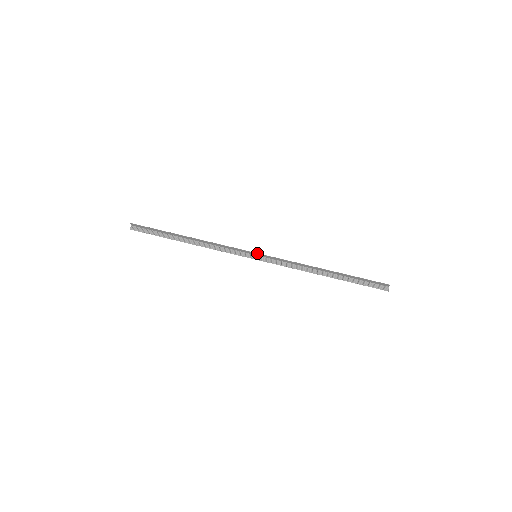
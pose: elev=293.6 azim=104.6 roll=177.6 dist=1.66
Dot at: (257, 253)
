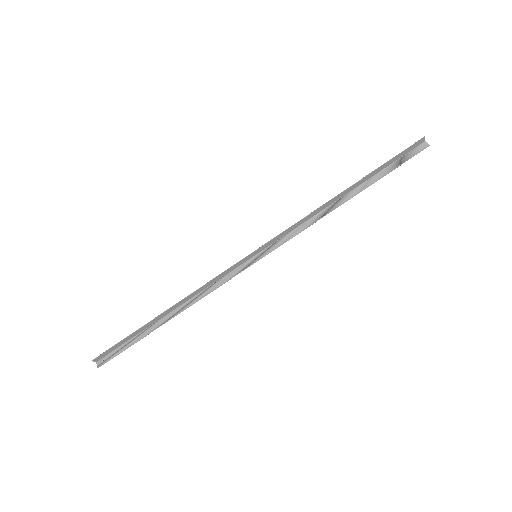
Dot at: (254, 251)
